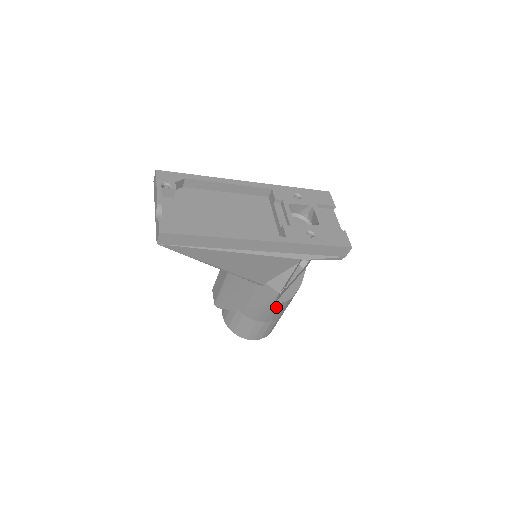
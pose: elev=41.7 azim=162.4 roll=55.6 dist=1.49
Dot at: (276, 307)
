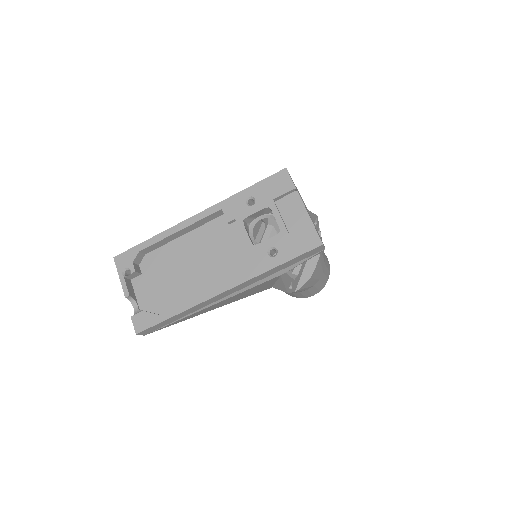
Dot at: (302, 288)
